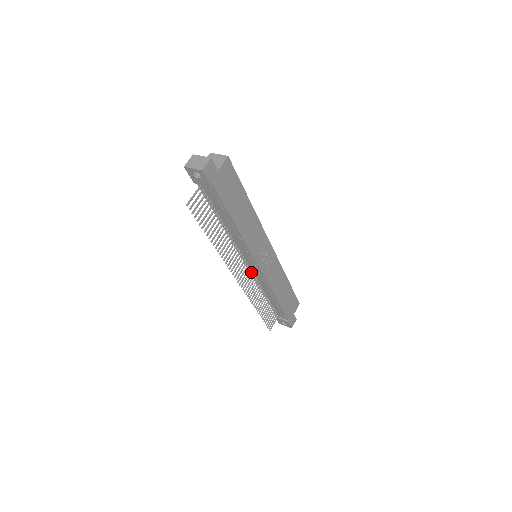
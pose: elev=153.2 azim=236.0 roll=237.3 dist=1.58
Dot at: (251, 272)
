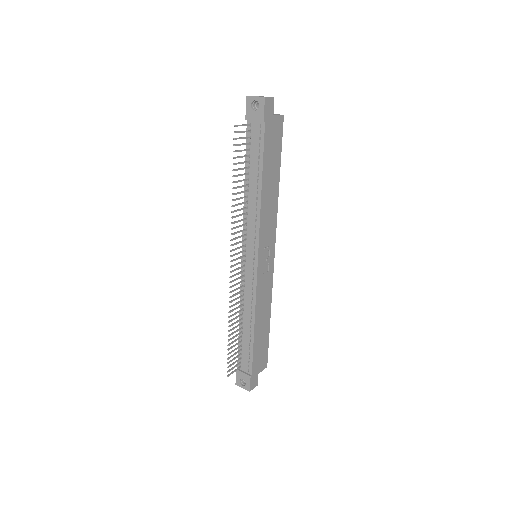
Dot at: (243, 275)
